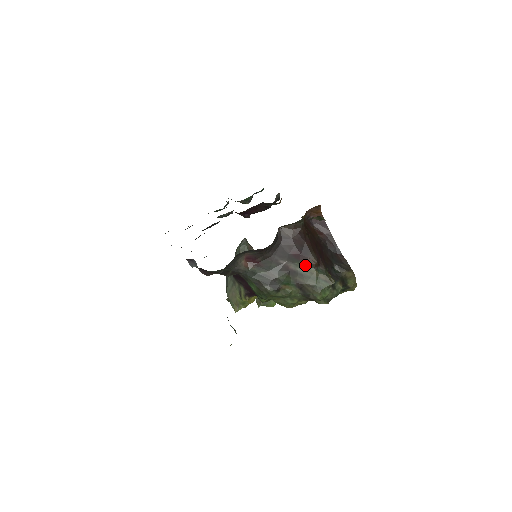
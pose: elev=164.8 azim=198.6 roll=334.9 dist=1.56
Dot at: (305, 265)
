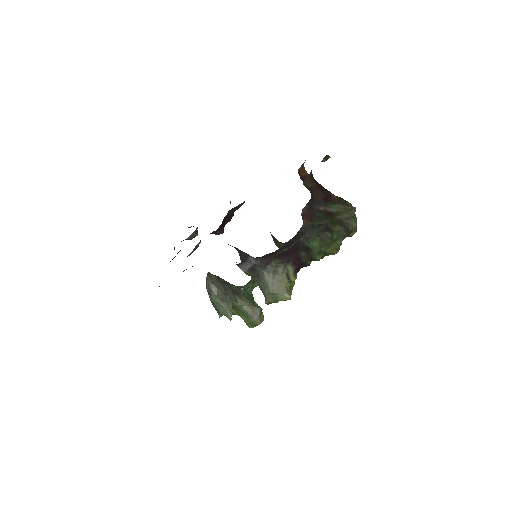
Dot at: (334, 204)
